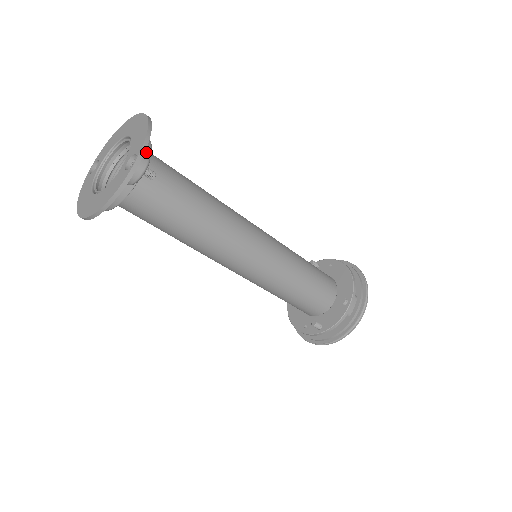
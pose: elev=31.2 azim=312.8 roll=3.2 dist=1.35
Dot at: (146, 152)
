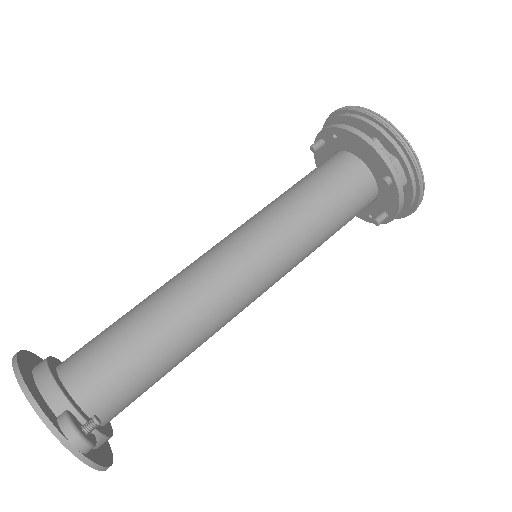
Dot at: (64, 425)
